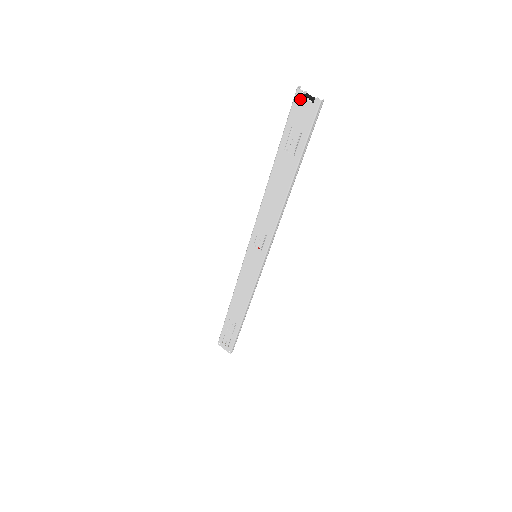
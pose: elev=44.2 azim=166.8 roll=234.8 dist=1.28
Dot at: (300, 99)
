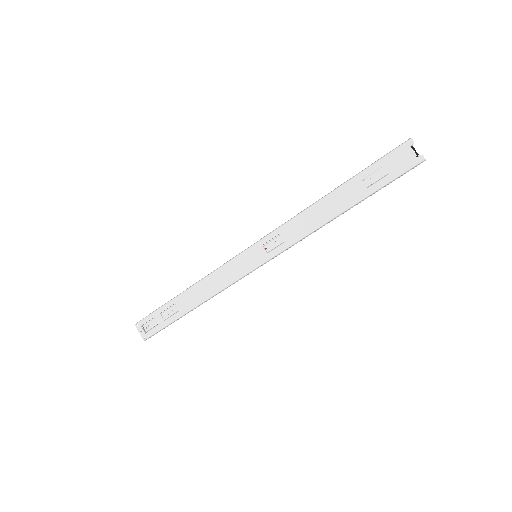
Dot at: (408, 148)
